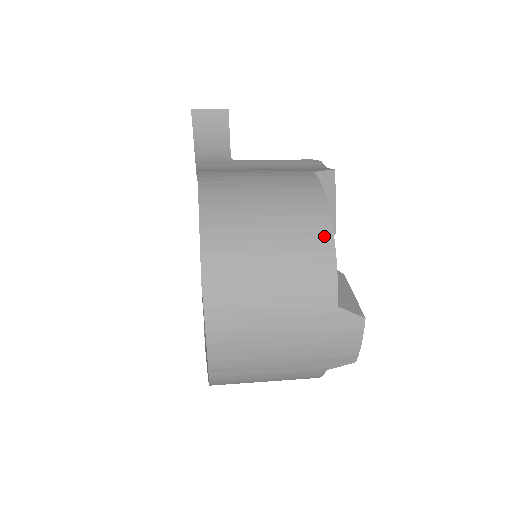
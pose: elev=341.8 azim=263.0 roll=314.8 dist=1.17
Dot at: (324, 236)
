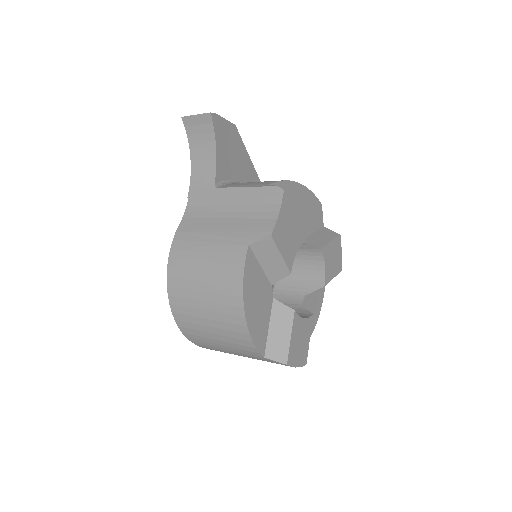
Dot at: (240, 324)
